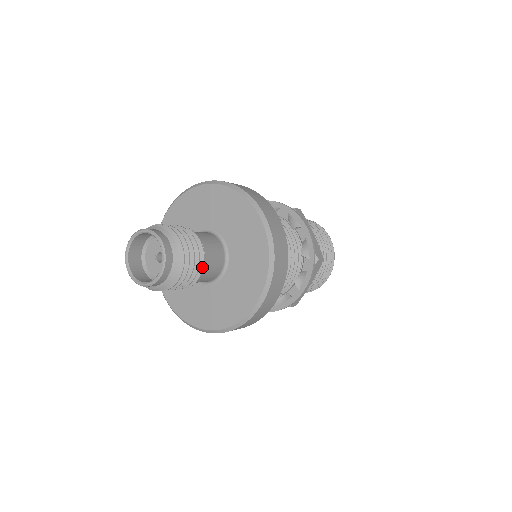
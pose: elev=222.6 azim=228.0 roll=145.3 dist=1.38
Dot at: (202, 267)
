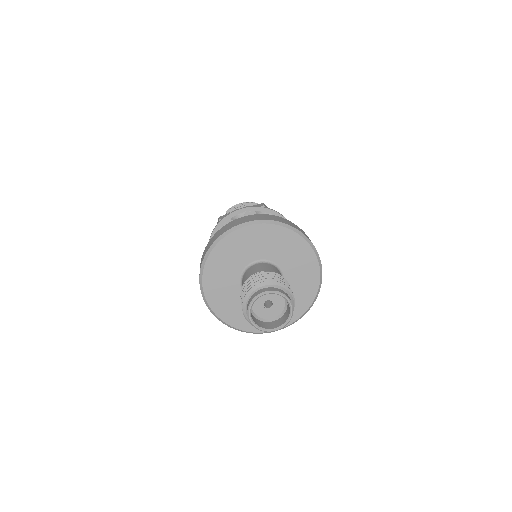
Dot at: occluded
